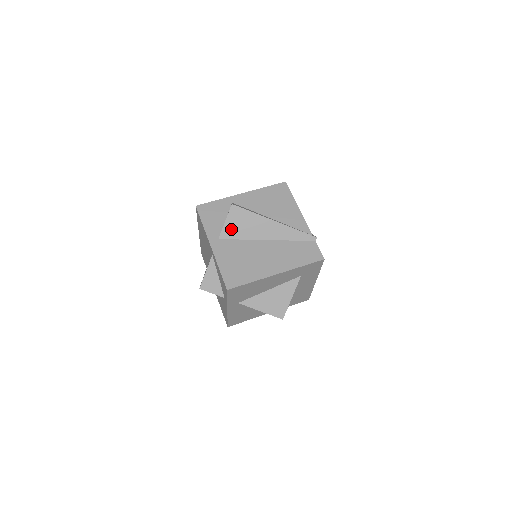
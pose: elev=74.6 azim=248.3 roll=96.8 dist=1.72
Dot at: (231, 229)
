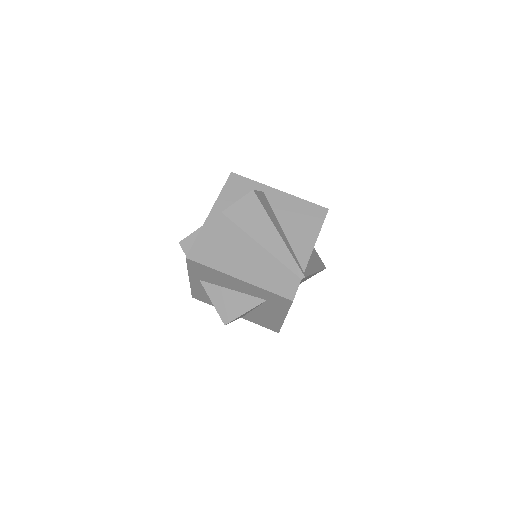
Dot at: (237, 211)
